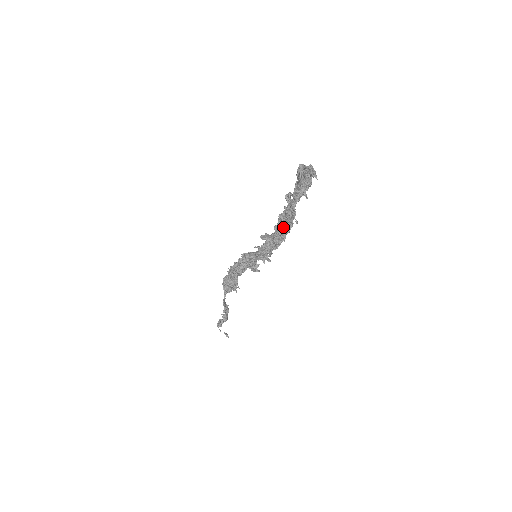
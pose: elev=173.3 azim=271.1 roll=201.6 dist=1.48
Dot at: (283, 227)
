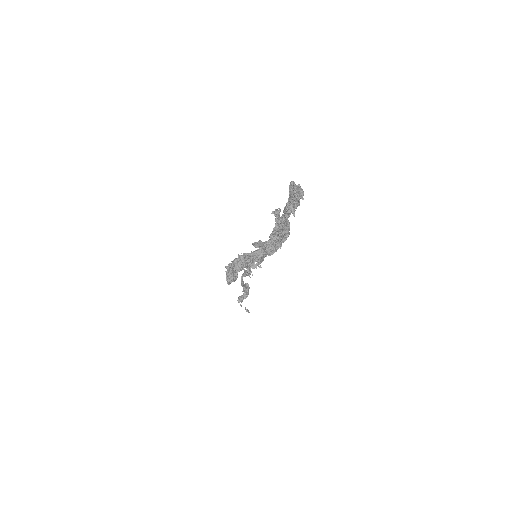
Dot at: (275, 238)
